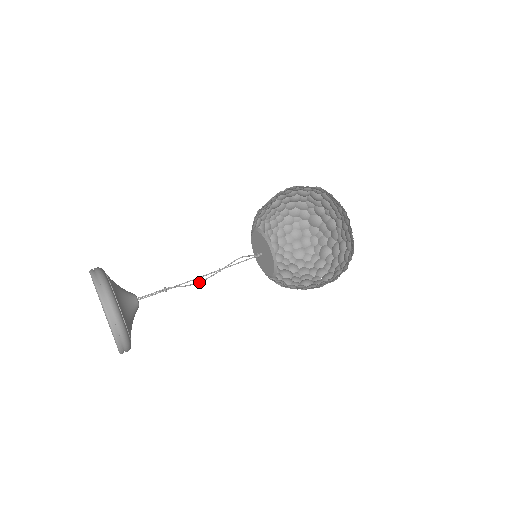
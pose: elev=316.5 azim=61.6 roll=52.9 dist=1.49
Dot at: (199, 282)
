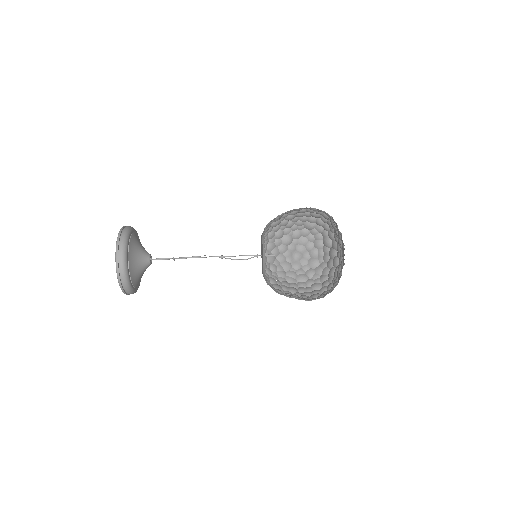
Dot at: occluded
